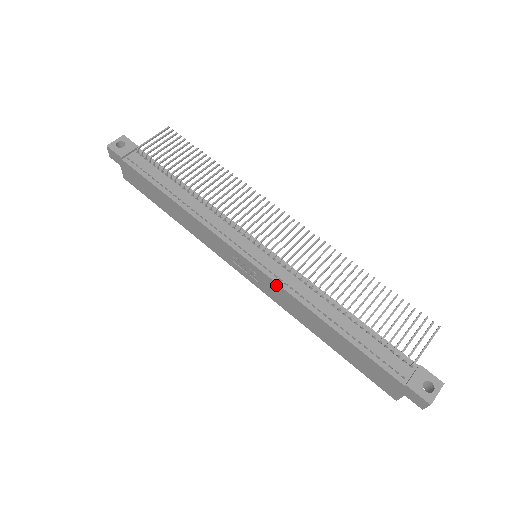
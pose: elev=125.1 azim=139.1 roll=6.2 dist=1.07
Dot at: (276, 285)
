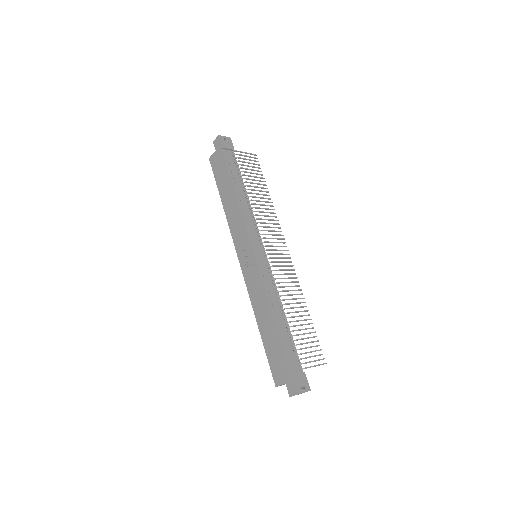
Dot at: (259, 277)
